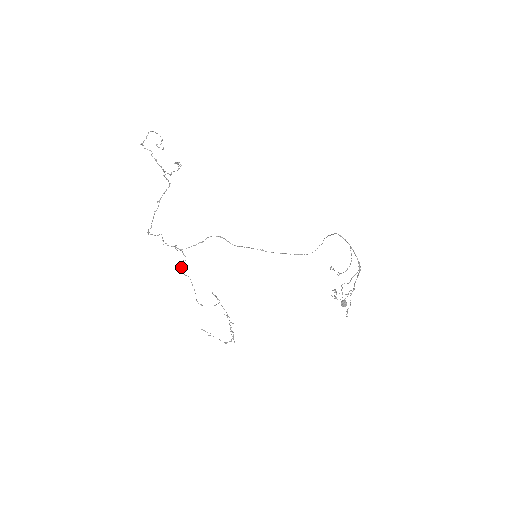
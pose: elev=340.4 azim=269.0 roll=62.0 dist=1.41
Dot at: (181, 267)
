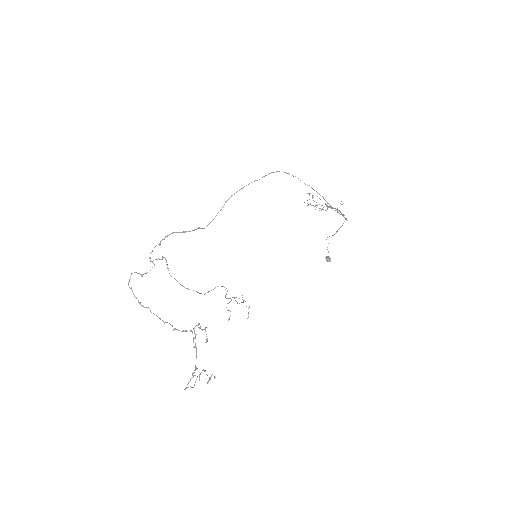
Dot at: occluded
